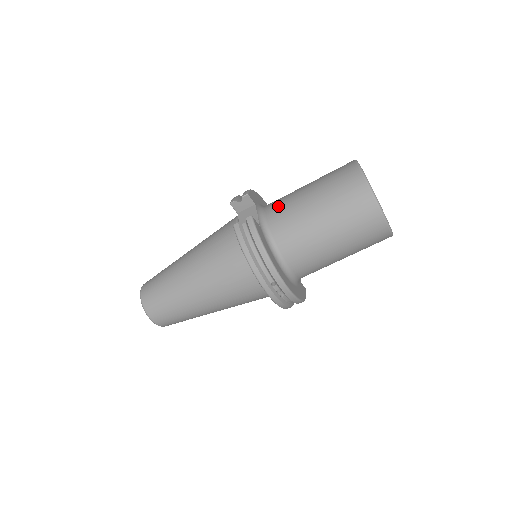
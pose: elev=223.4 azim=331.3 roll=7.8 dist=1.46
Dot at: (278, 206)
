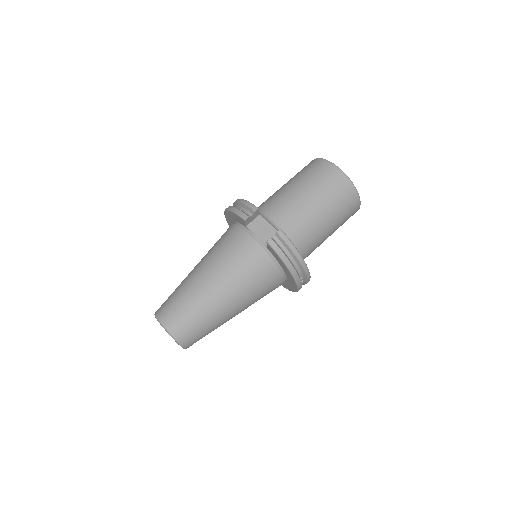
Dot at: (283, 212)
